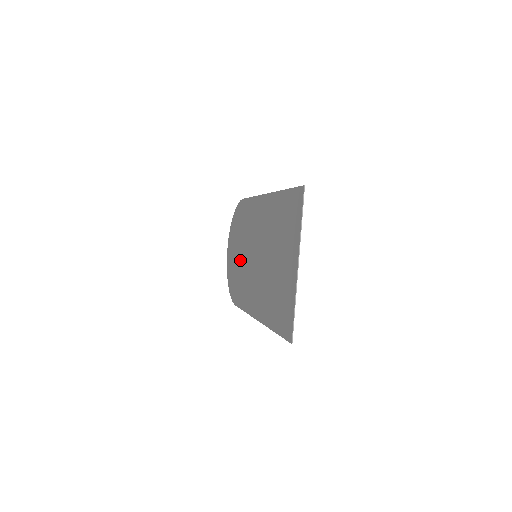
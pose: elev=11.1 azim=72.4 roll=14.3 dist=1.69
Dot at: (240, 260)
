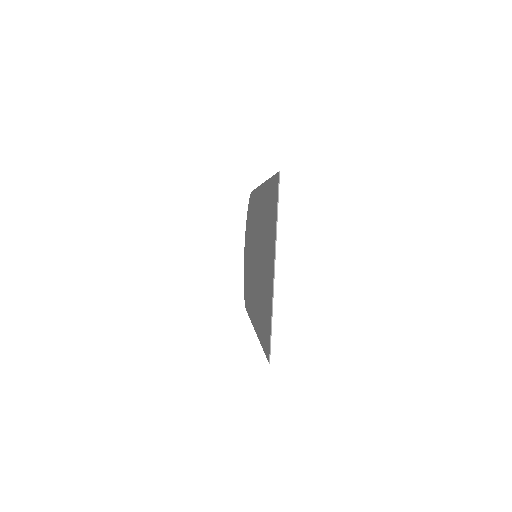
Dot at: (249, 260)
